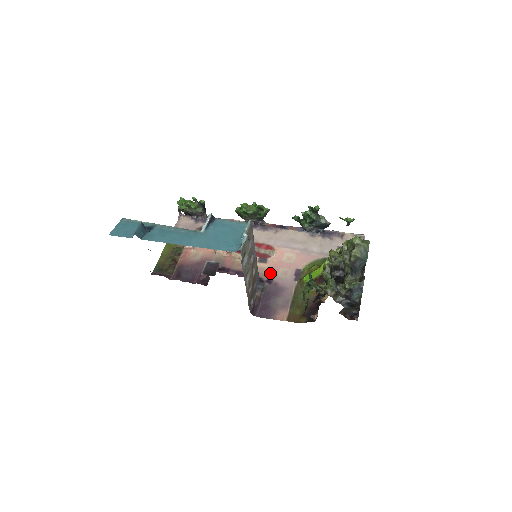
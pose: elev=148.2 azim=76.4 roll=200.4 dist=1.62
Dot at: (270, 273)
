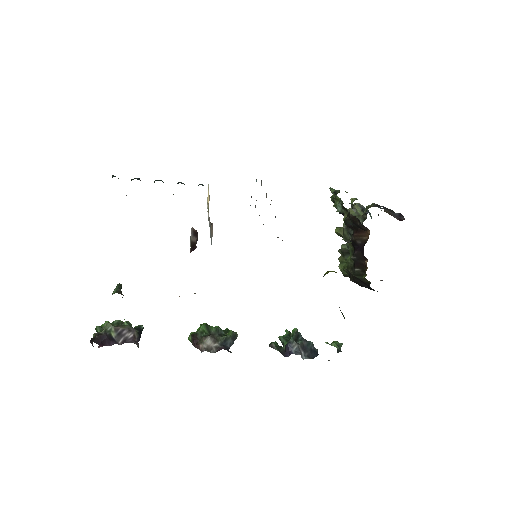
Dot at: occluded
